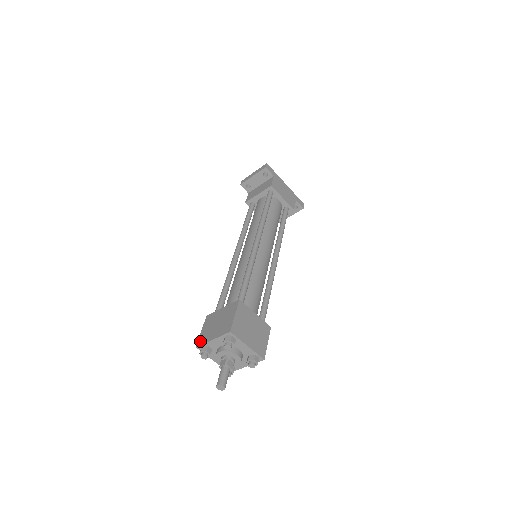
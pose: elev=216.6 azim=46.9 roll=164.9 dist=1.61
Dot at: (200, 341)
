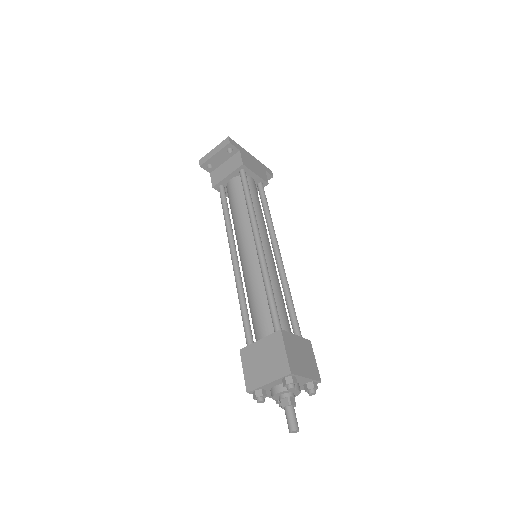
Dot at: (249, 385)
